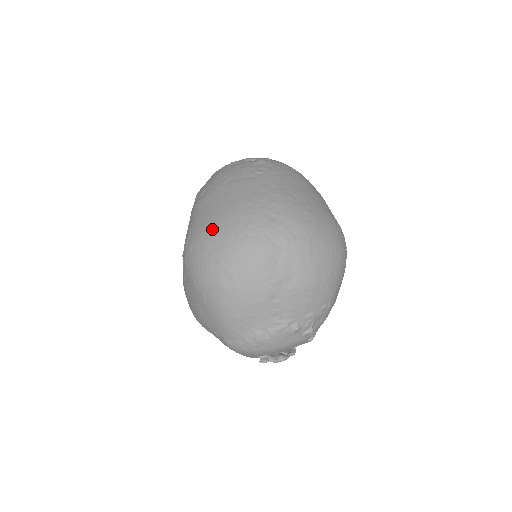
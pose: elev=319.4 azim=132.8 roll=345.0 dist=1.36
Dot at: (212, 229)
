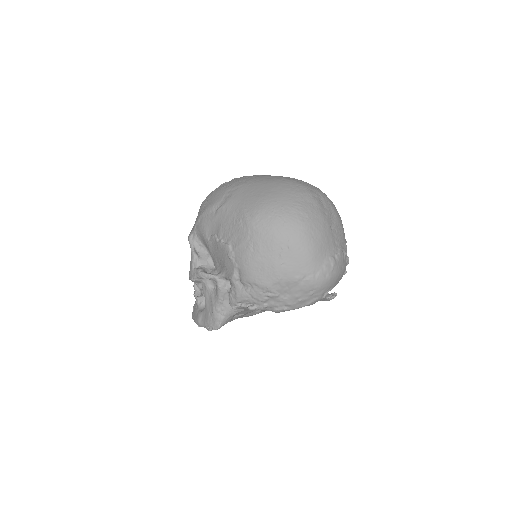
Dot at: (269, 196)
